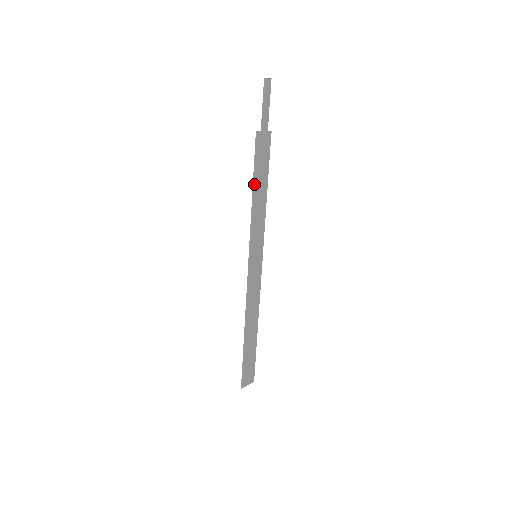
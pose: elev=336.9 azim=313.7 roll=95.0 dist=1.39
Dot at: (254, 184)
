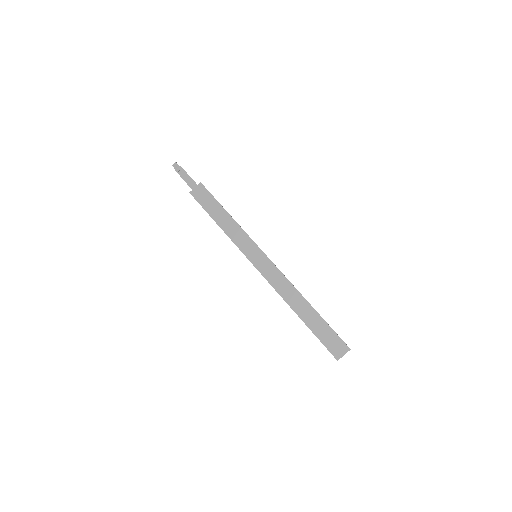
Dot at: (213, 219)
